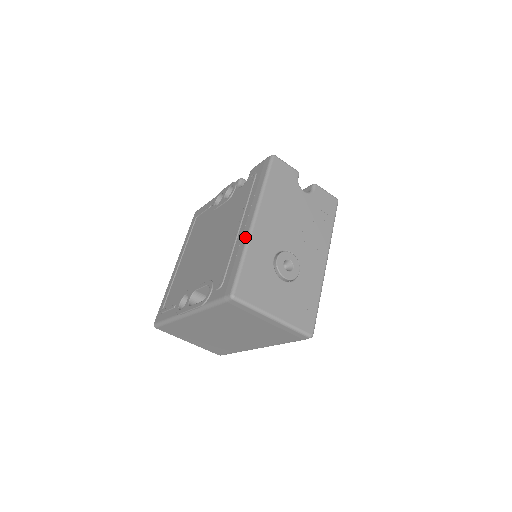
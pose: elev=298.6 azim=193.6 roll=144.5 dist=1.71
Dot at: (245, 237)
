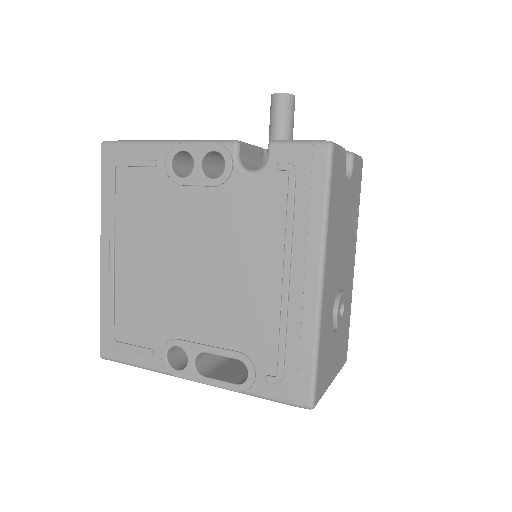
Dot at: (312, 314)
